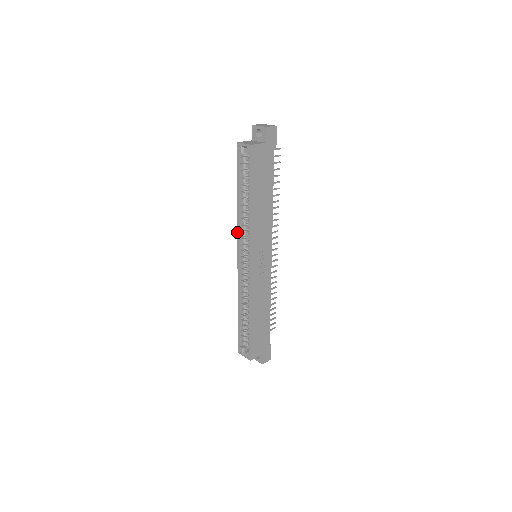
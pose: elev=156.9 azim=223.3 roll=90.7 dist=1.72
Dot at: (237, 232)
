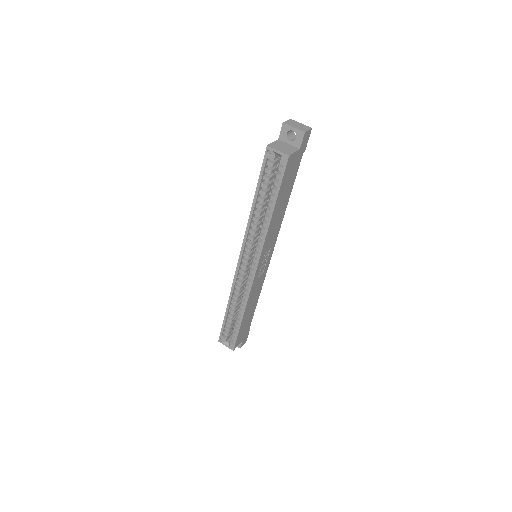
Dot at: (244, 236)
